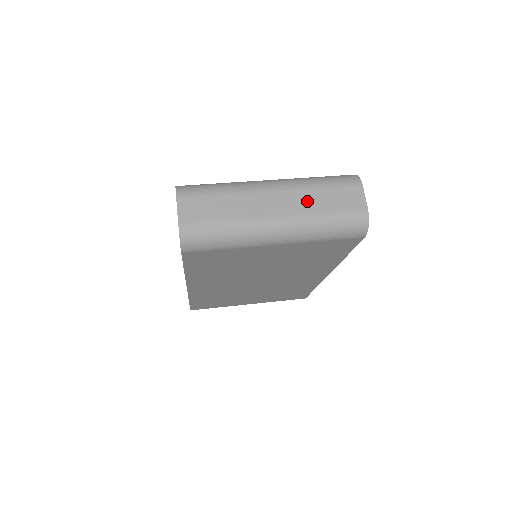
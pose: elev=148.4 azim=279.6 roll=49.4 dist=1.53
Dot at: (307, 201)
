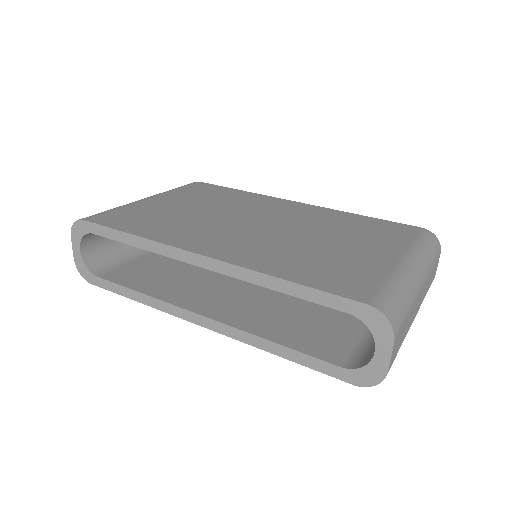
Dot at: (427, 286)
